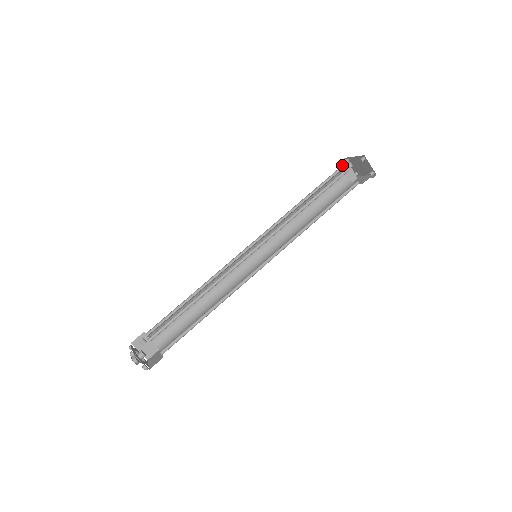
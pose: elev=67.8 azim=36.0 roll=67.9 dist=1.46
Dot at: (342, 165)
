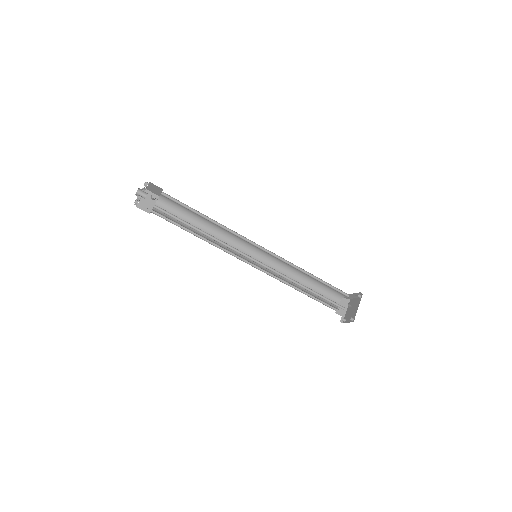
Dot at: (354, 295)
